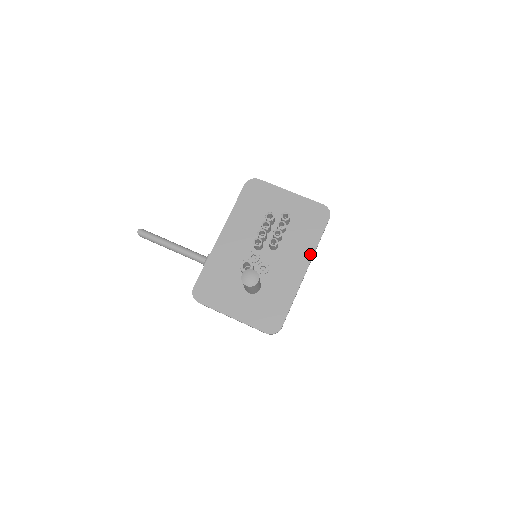
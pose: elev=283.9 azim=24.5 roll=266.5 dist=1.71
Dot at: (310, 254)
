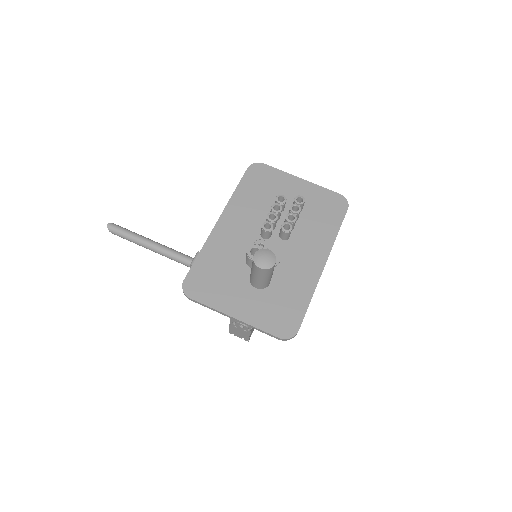
Dot at: (328, 246)
